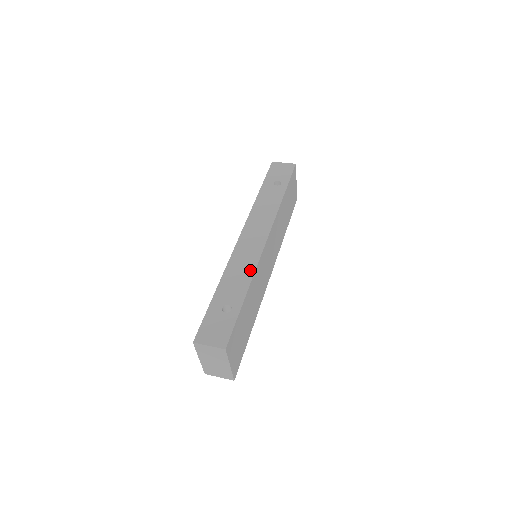
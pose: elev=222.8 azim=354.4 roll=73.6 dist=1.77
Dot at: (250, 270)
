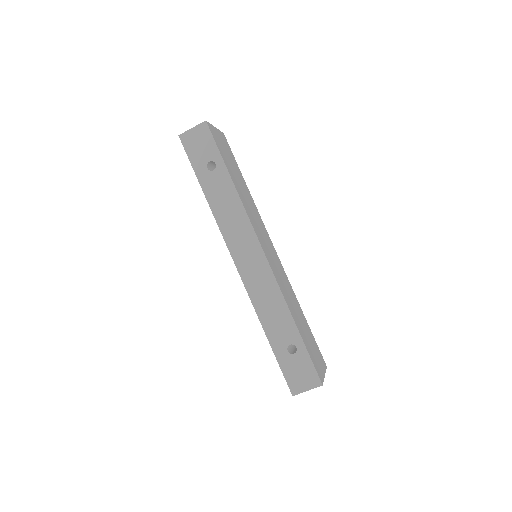
Dot at: (278, 297)
